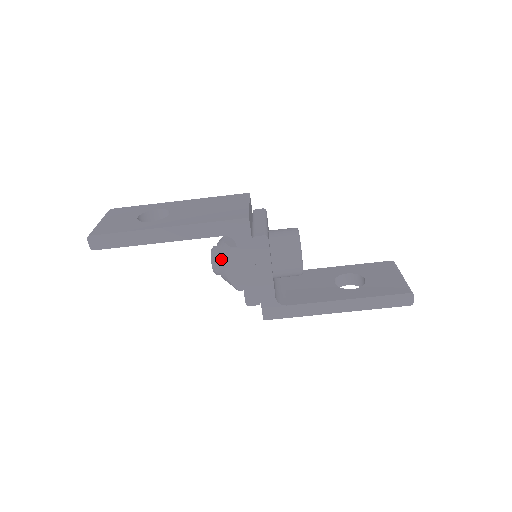
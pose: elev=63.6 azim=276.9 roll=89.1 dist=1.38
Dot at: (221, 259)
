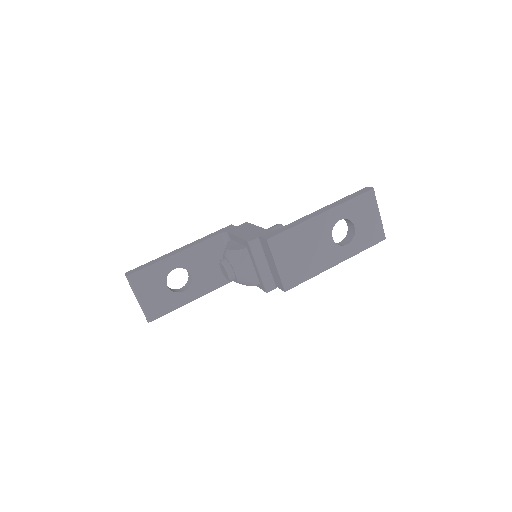
Dot at: (224, 251)
